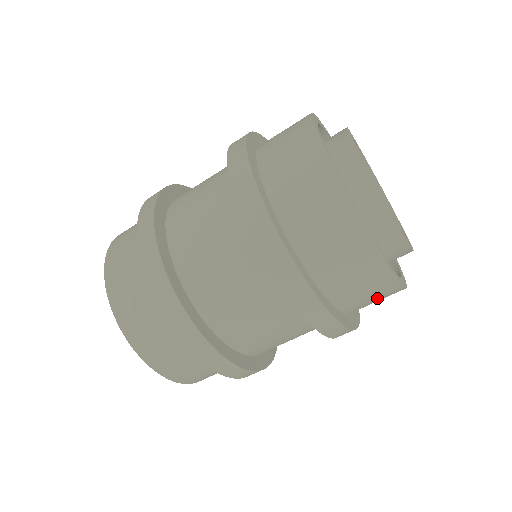
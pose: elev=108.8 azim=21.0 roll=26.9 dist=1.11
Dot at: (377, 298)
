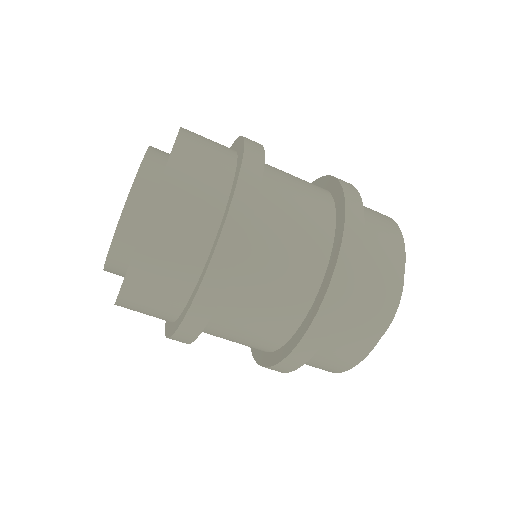
Dot at: occluded
